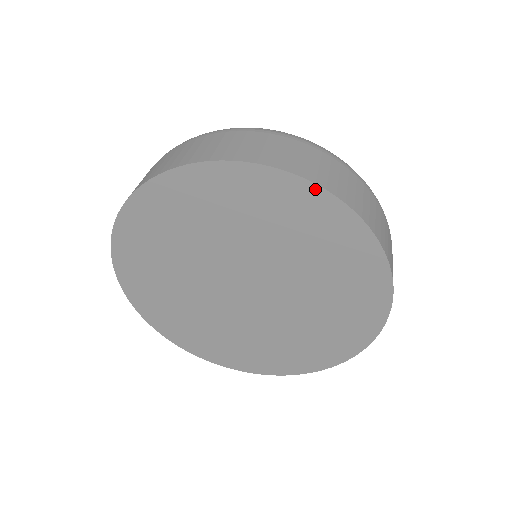
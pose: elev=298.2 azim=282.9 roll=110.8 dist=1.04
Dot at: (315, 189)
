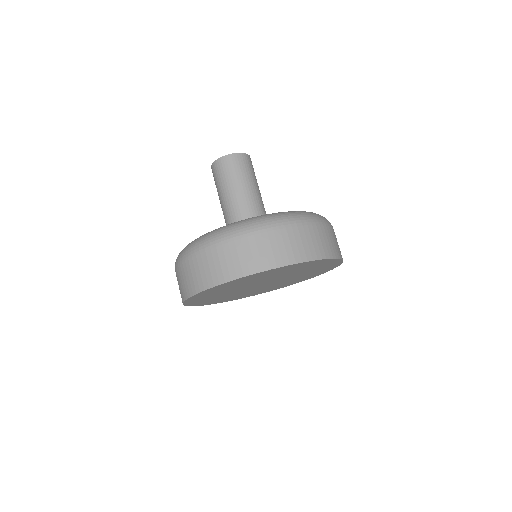
Dot at: (290, 265)
